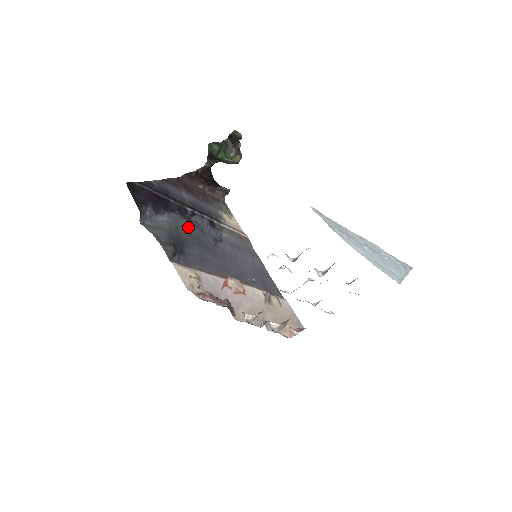
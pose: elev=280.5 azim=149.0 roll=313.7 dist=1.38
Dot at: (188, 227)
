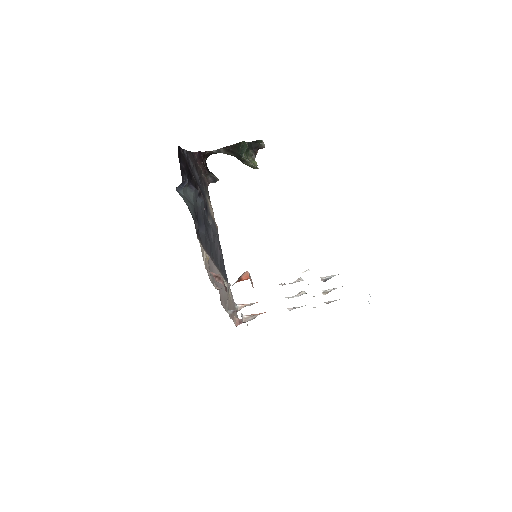
Dot at: (202, 207)
